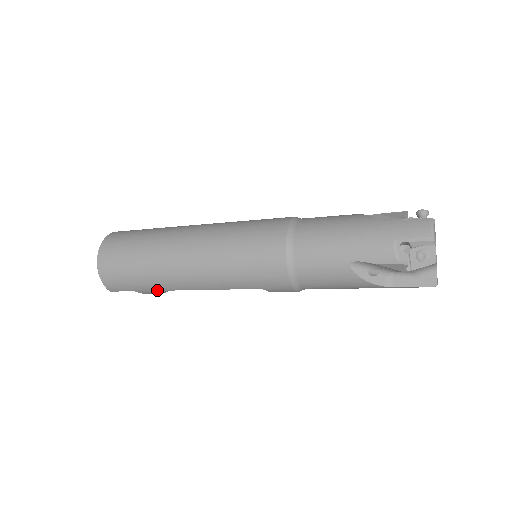
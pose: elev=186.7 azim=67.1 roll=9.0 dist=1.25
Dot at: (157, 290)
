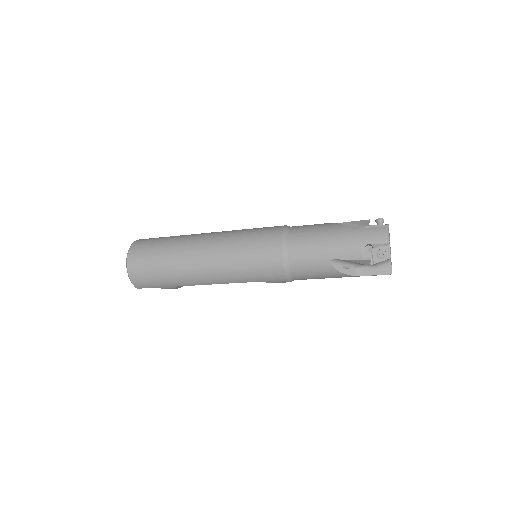
Dot at: occluded
